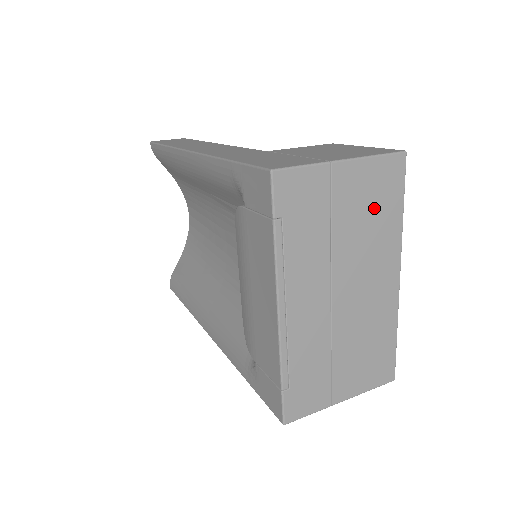
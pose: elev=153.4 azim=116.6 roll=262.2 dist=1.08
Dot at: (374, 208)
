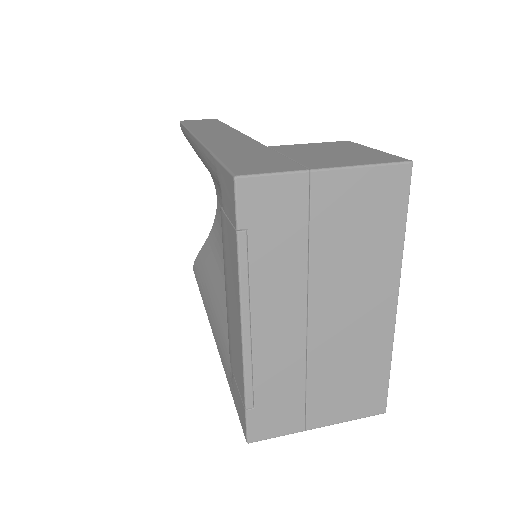
Dot at: (366, 225)
